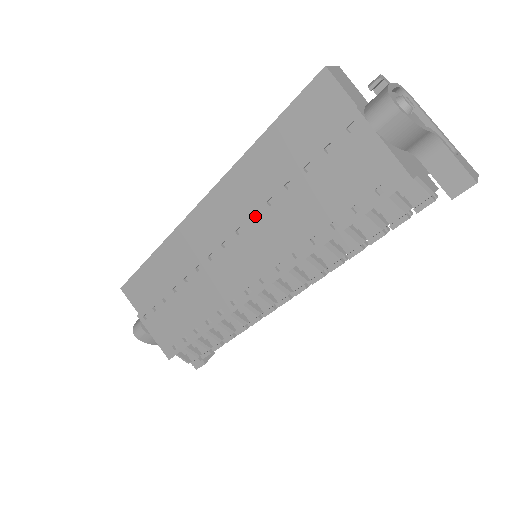
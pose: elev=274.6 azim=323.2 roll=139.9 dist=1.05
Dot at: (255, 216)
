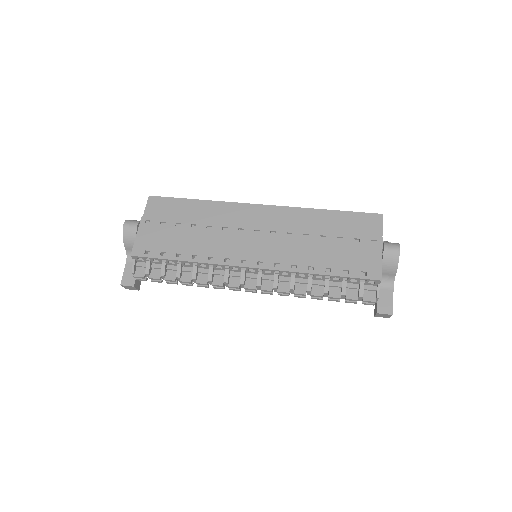
Dot at: (289, 235)
